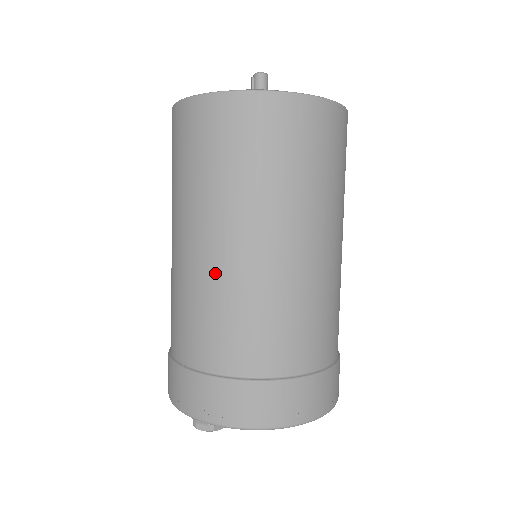
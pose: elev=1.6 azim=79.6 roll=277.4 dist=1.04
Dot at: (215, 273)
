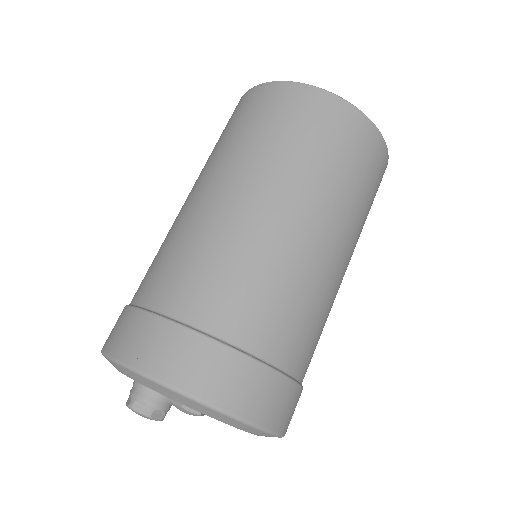
Dot at: (175, 220)
